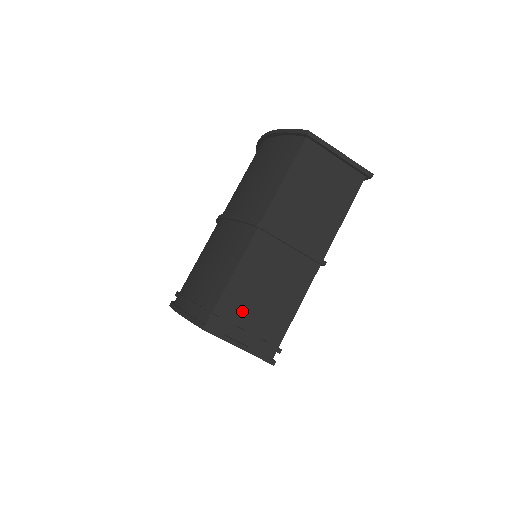
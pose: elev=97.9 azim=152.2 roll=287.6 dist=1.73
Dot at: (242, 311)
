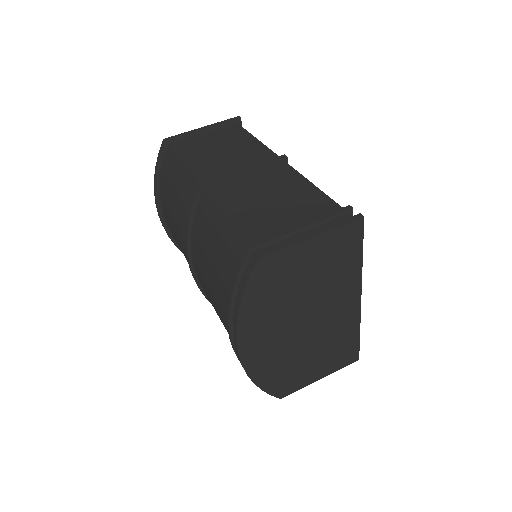
Dot at: (273, 224)
